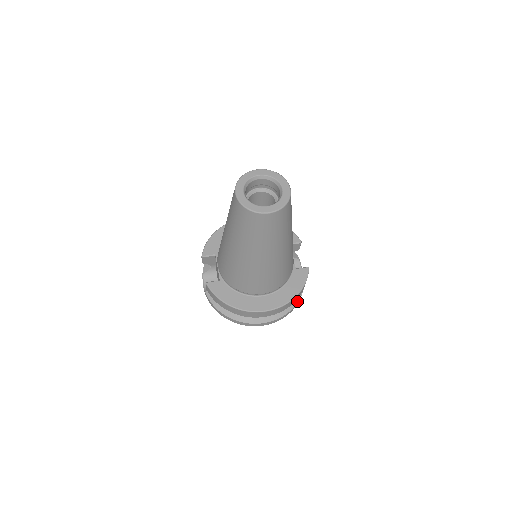
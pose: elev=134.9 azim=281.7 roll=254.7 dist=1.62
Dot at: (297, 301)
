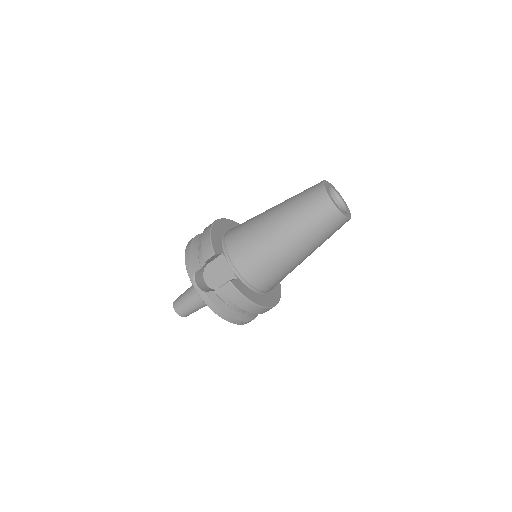
Dot at: occluded
